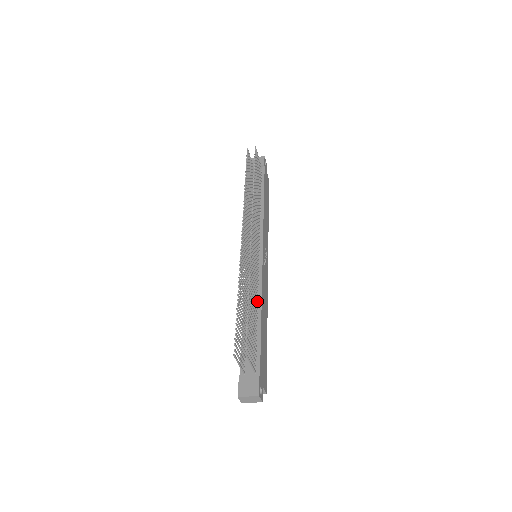
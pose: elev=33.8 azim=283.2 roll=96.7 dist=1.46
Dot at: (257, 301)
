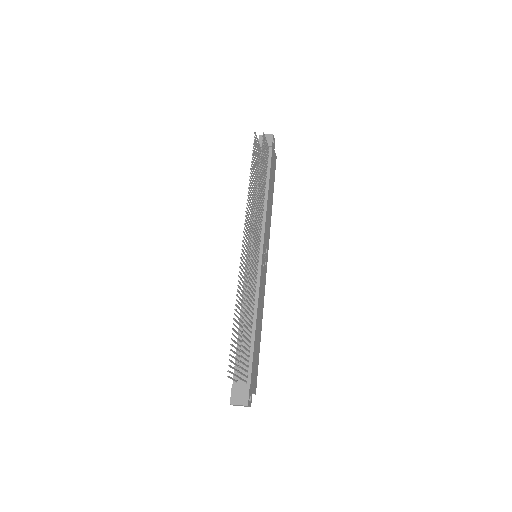
Dot at: (253, 310)
